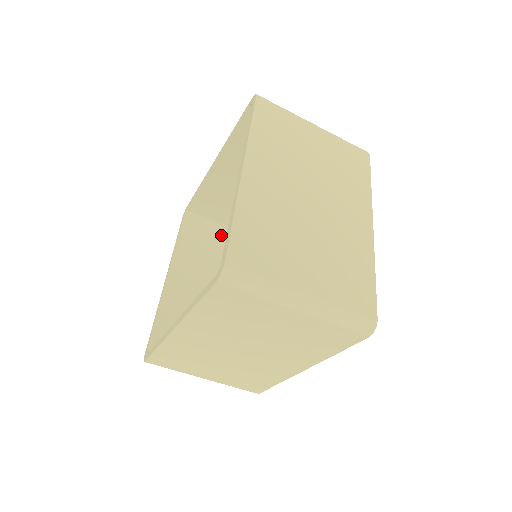
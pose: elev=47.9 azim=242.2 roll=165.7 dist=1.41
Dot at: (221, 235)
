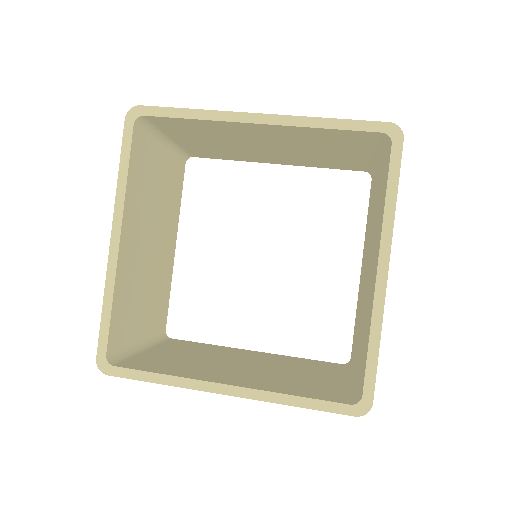
Dot at: (158, 149)
